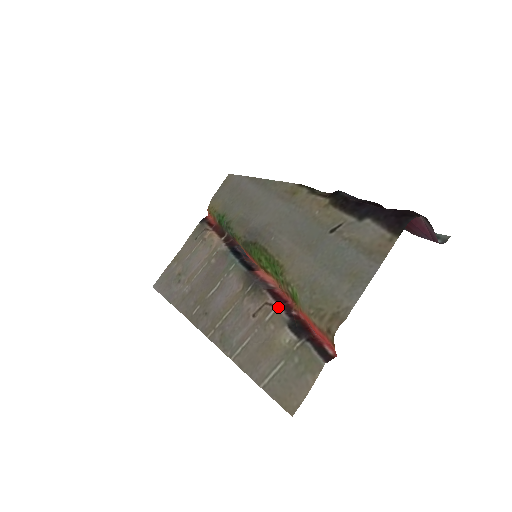
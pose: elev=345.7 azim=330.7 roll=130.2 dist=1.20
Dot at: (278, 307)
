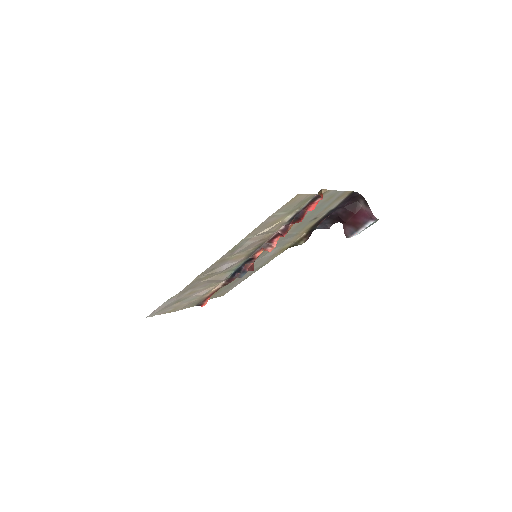
Dot at: (279, 230)
